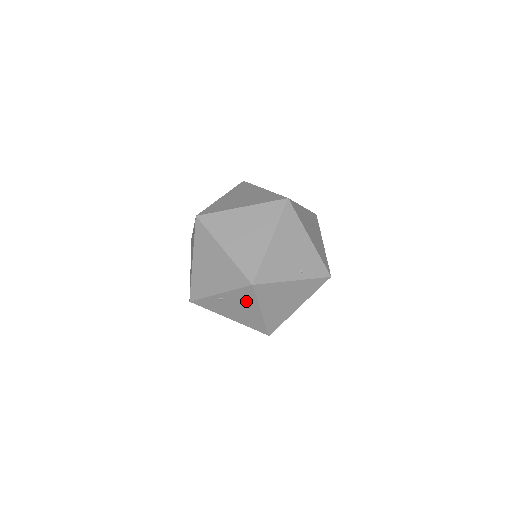
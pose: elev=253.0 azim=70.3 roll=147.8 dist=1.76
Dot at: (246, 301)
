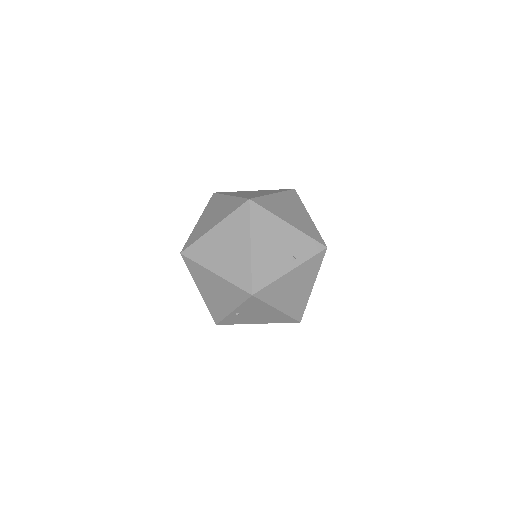
Dot at: (258, 307)
